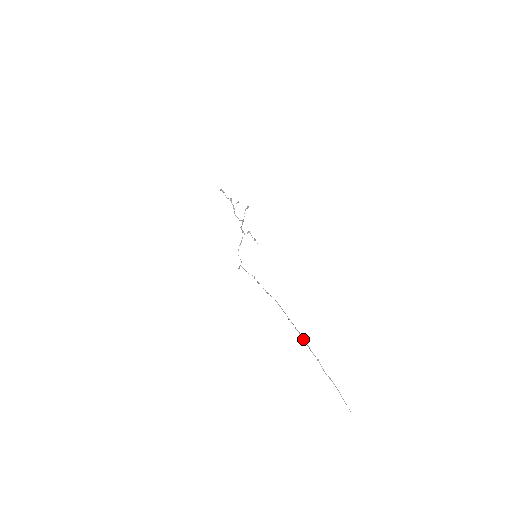
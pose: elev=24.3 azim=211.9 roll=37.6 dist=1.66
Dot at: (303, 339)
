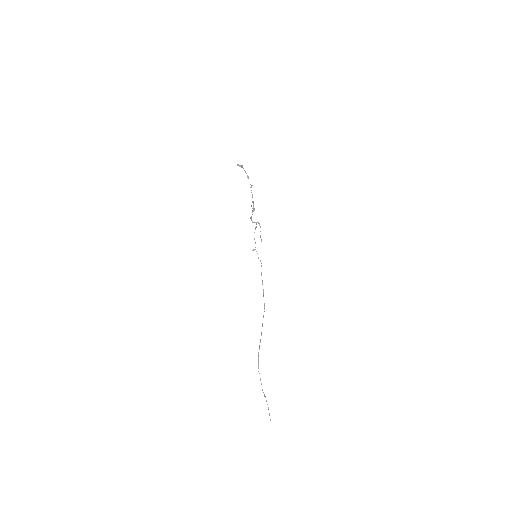
Dot at: occluded
